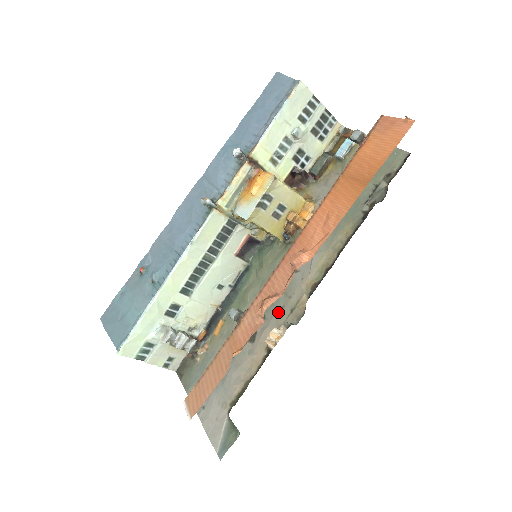
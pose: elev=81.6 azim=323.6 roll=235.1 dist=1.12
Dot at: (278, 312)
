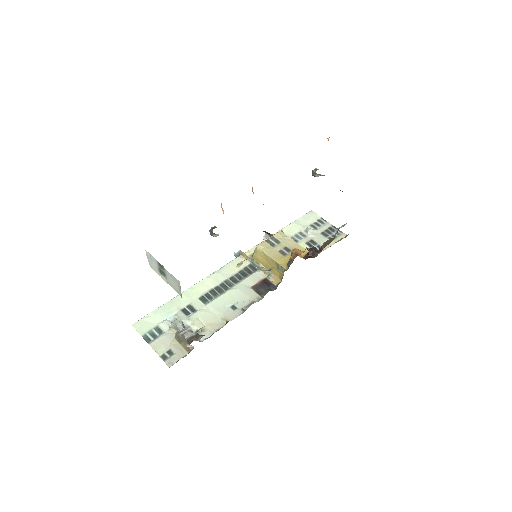
Dot at: occluded
